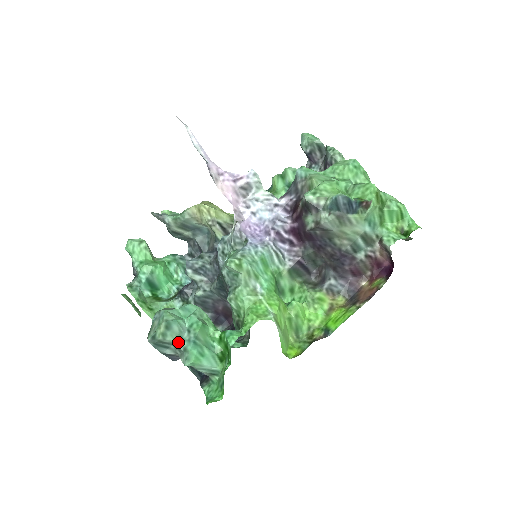
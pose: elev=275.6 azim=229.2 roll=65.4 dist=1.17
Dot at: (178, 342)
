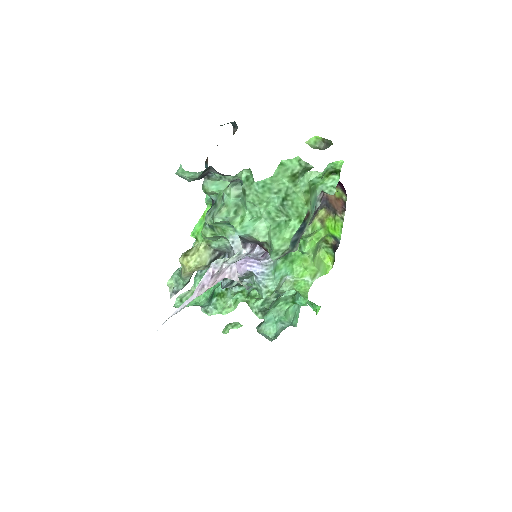
Dot at: (284, 329)
